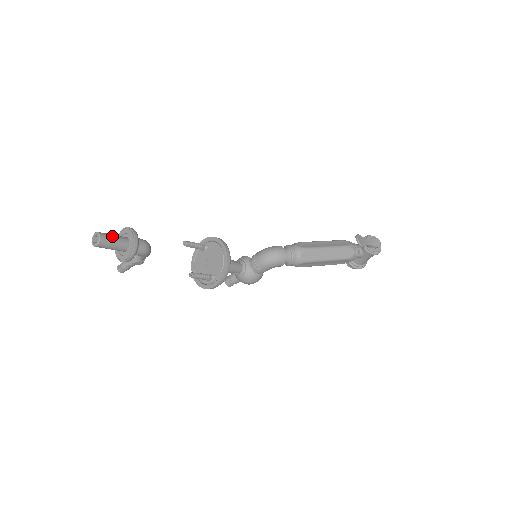
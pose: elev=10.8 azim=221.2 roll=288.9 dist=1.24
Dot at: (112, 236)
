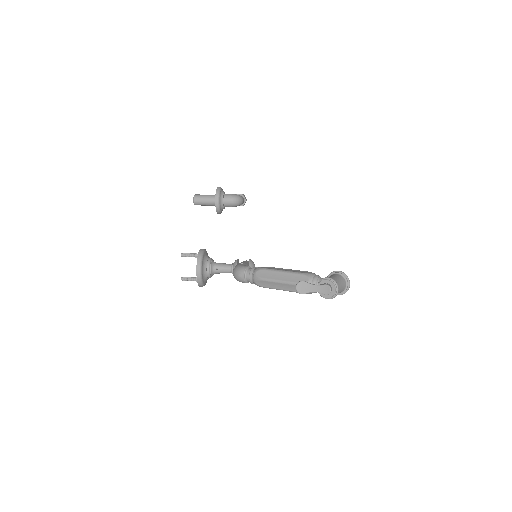
Dot at: (203, 198)
